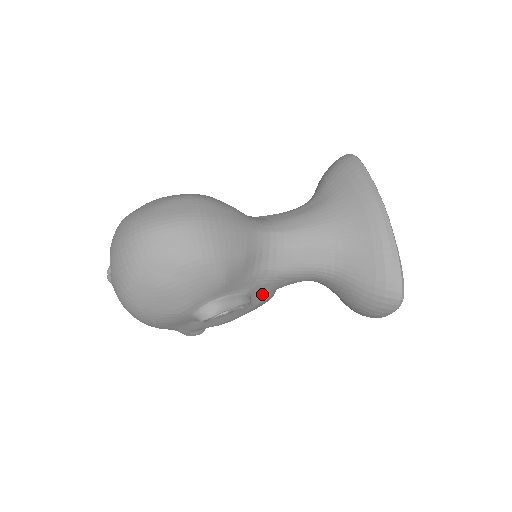
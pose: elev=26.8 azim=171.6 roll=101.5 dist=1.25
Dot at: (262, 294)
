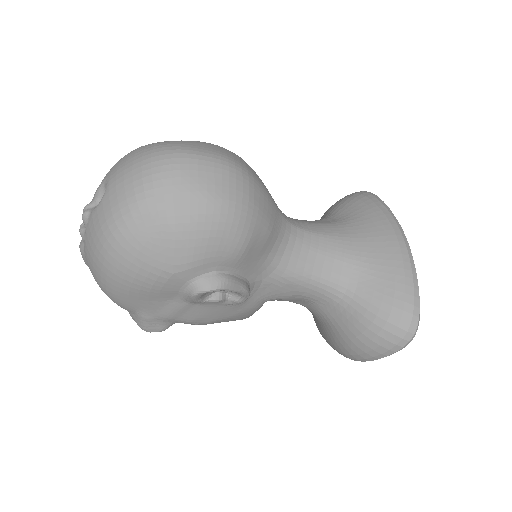
Dot at: (256, 297)
